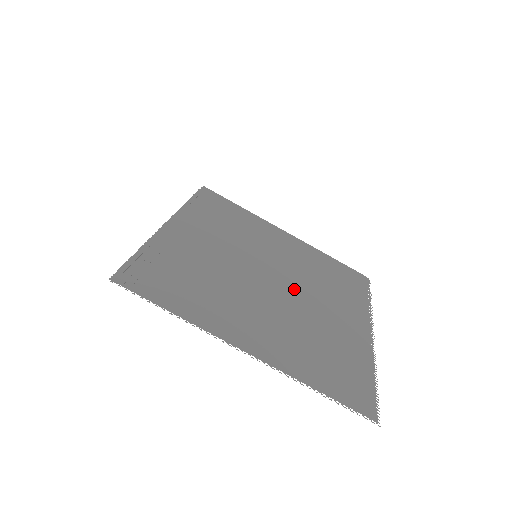
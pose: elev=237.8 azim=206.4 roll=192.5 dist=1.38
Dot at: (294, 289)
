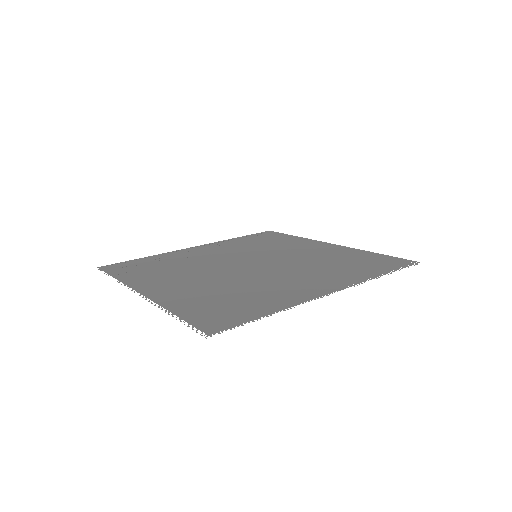
Dot at: (267, 269)
